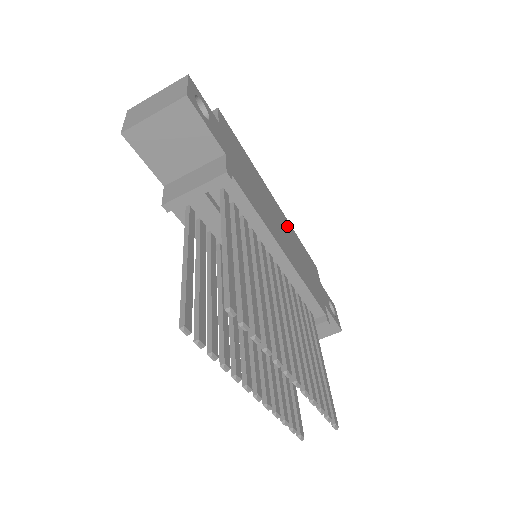
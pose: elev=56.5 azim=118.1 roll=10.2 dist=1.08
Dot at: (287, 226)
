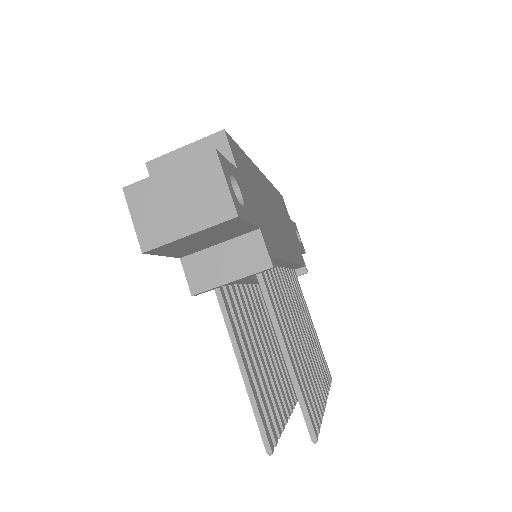
Dot at: (272, 195)
